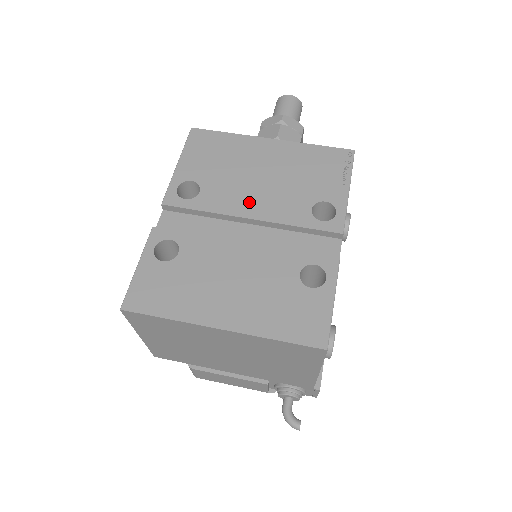
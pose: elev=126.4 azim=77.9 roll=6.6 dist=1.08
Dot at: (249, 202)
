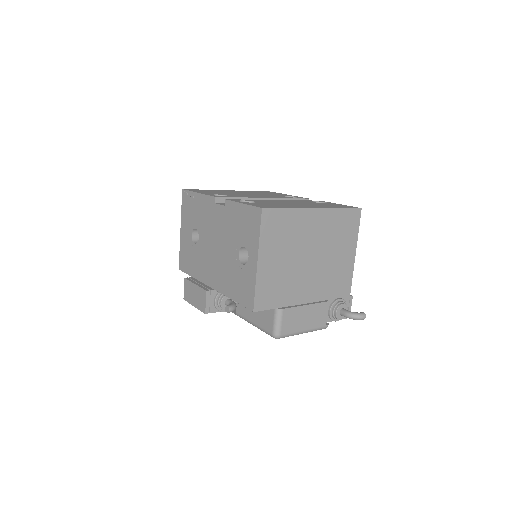
Dot at: (256, 196)
